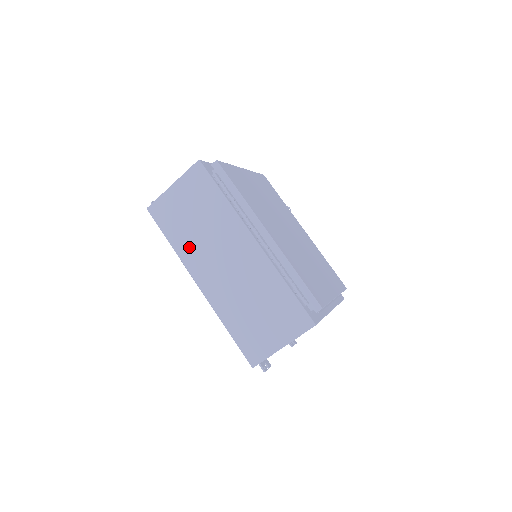
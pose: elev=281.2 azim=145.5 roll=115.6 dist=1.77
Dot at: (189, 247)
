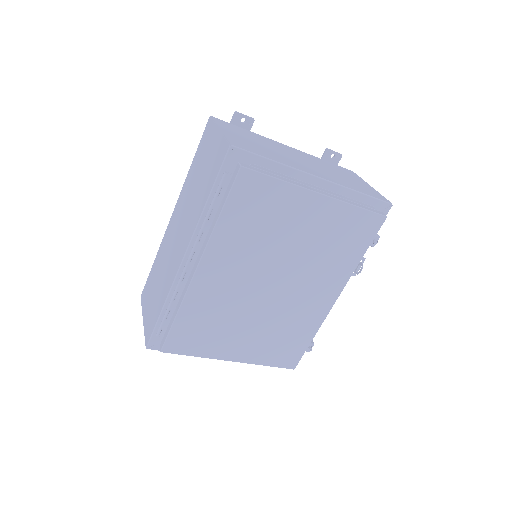
Dot at: (187, 187)
